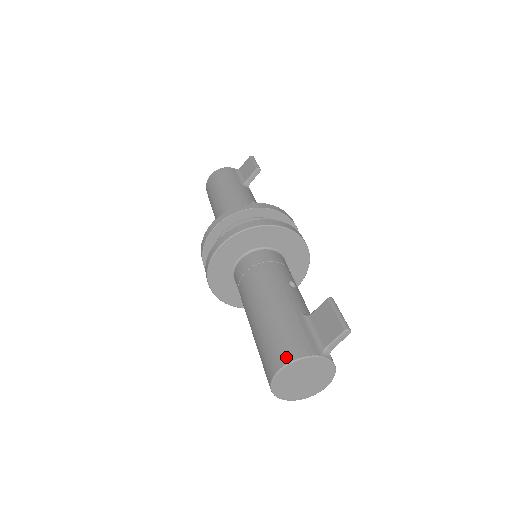
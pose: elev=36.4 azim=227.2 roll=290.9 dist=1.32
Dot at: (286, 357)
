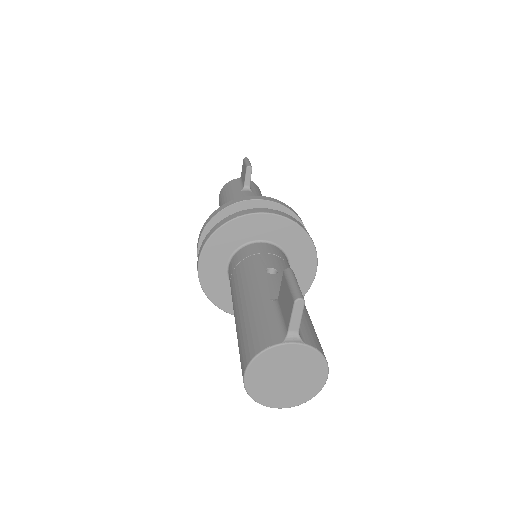
Dot at: (246, 358)
